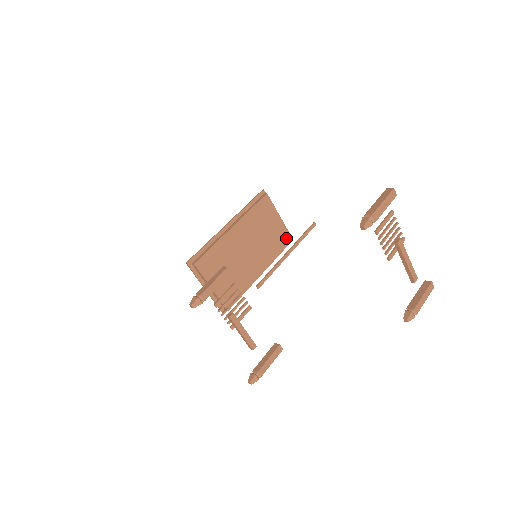
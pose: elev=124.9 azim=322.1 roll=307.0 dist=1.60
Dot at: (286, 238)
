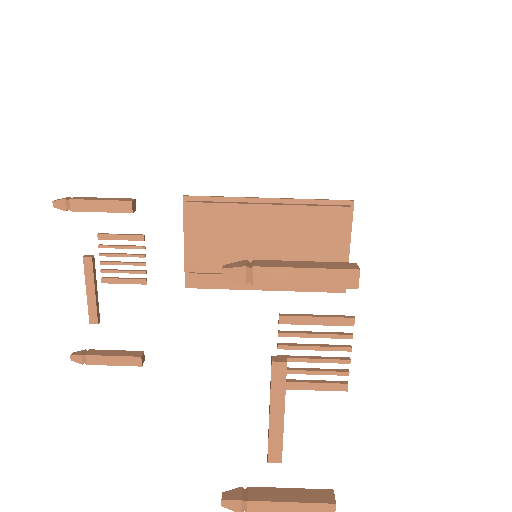
Dot at: occluded
